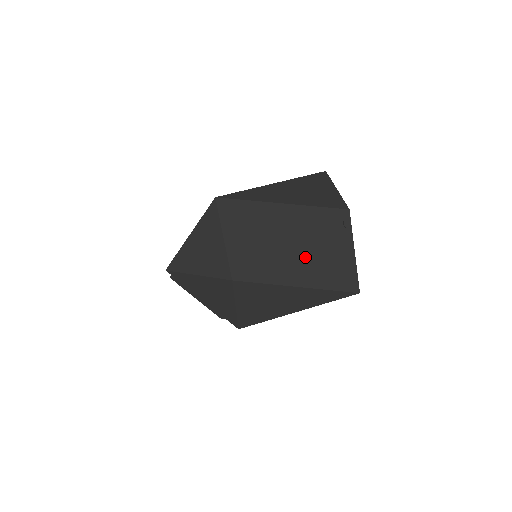
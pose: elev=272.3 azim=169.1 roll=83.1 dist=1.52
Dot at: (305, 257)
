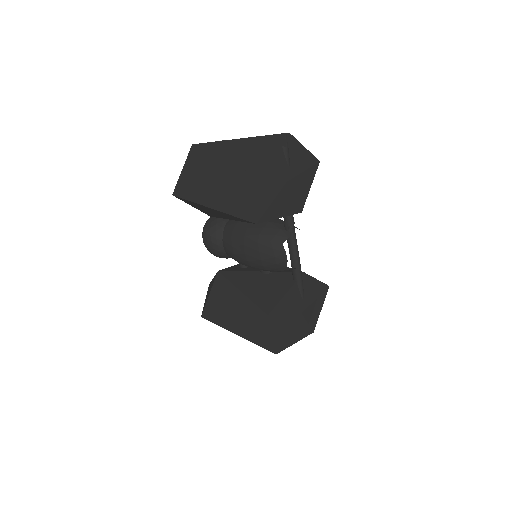
Dot at: (238, 145)
